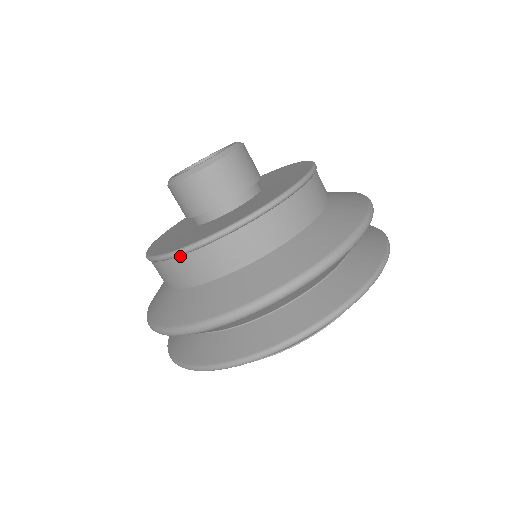
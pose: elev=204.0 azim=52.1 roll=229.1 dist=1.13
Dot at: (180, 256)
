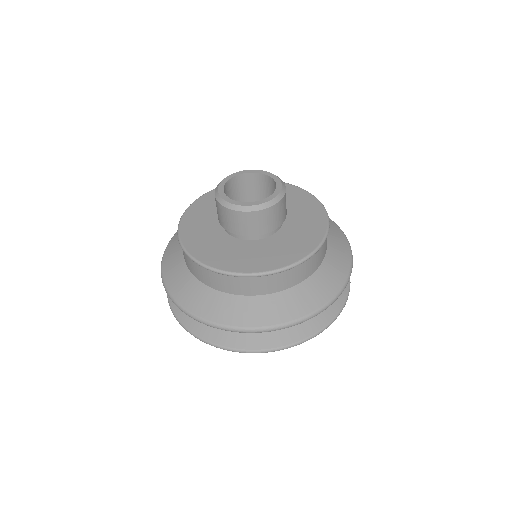
Dot at: (245, 277)
